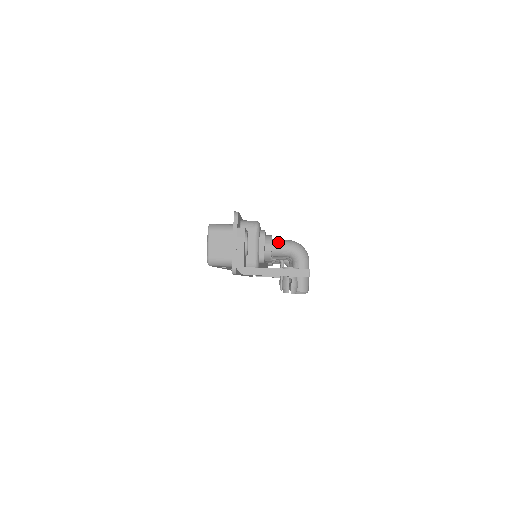
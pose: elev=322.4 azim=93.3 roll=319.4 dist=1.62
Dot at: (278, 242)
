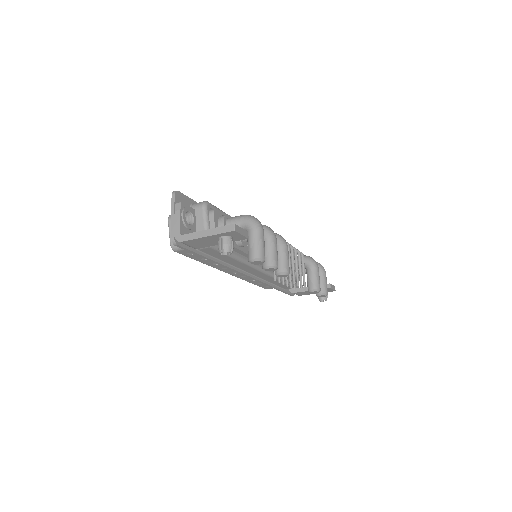
Dot at: (231, 218)
